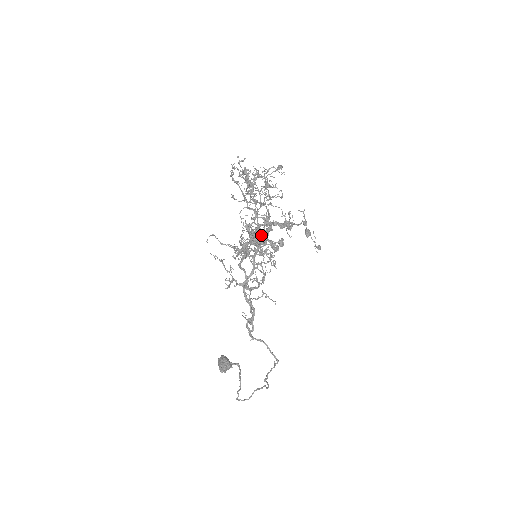
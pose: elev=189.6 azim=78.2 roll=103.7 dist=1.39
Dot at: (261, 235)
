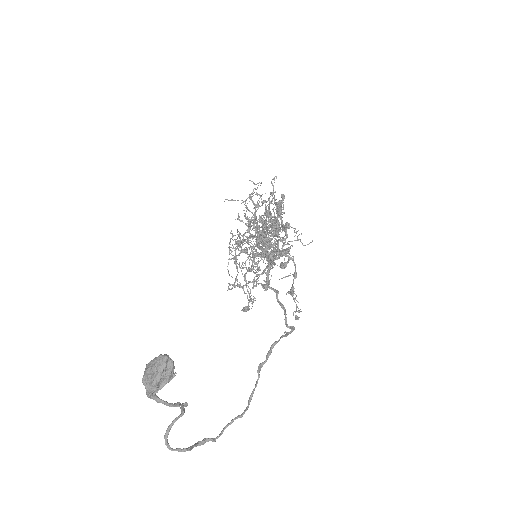
Dot at: (274, 231)
